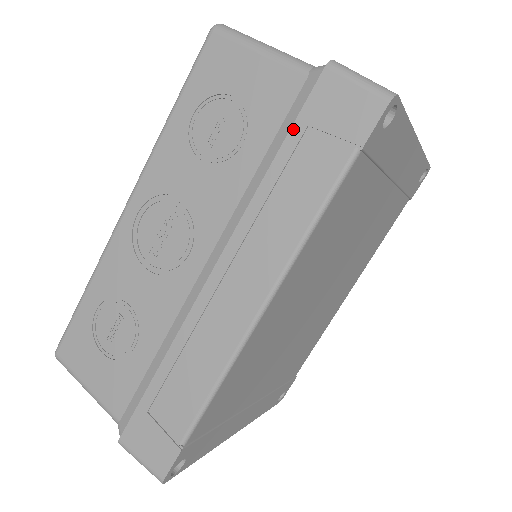
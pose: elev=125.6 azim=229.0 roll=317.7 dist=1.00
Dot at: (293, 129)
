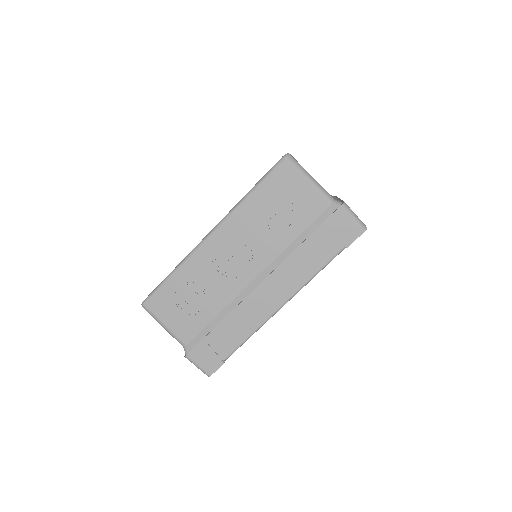
Dot at: (319, 229)
